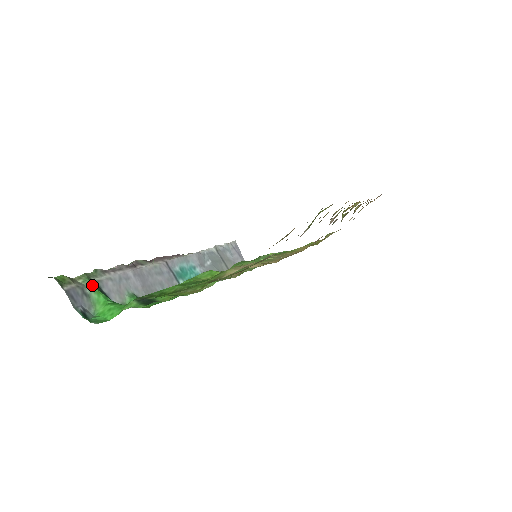
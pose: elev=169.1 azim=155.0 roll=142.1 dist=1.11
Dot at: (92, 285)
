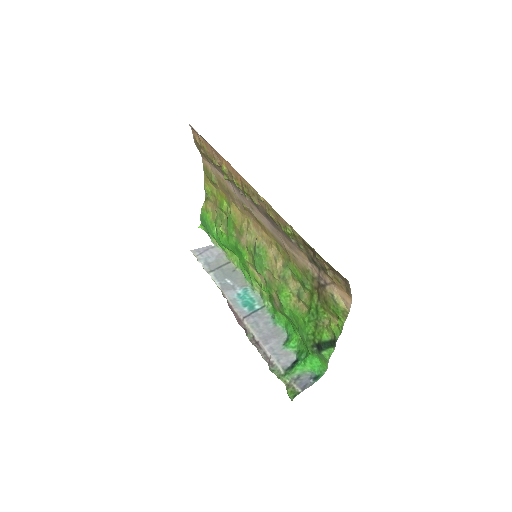
Dot at: (290, 374)
